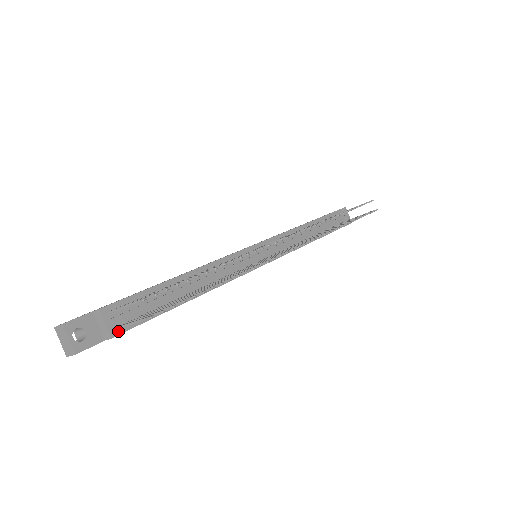
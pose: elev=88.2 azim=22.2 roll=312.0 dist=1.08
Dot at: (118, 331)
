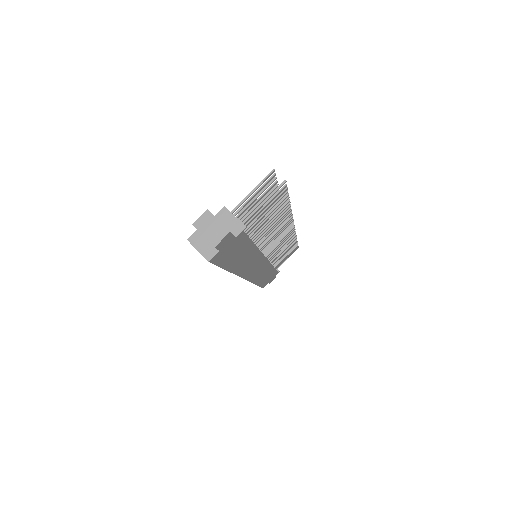
Dot at: occluded
